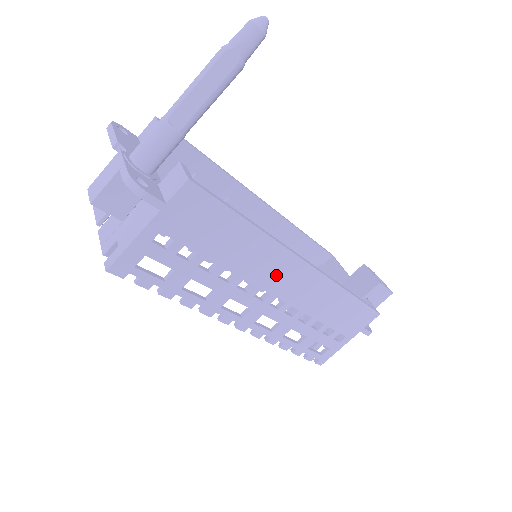
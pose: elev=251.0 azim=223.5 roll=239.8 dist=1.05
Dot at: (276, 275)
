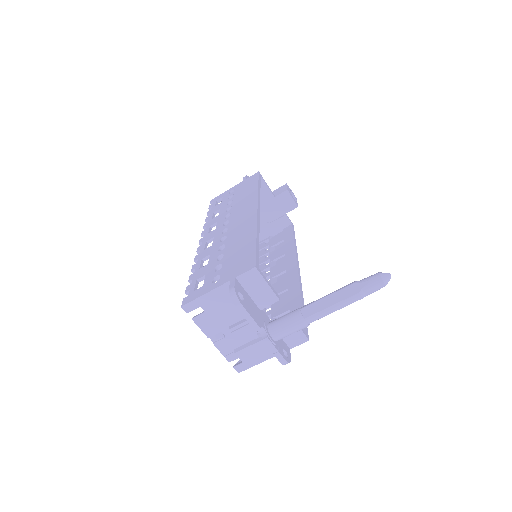
Dot at: occluded
